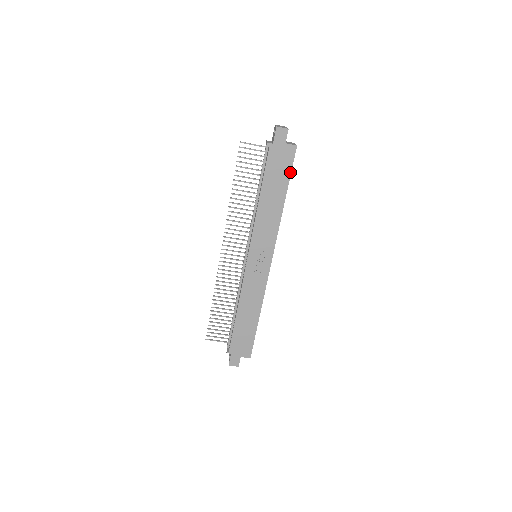
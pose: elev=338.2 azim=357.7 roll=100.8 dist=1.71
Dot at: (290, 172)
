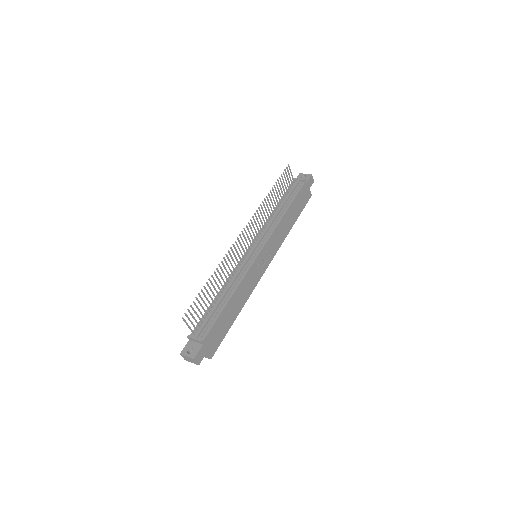
Dot at: occluded
